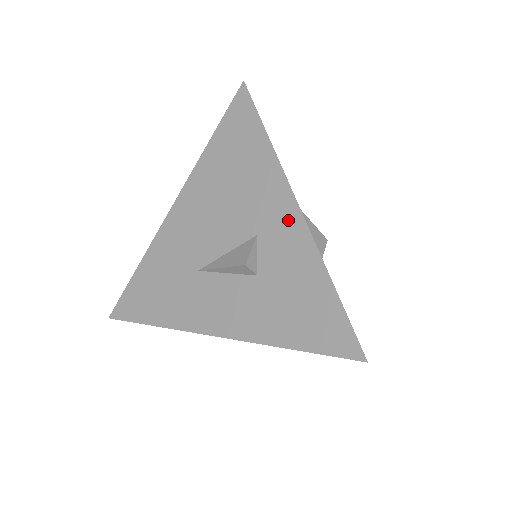
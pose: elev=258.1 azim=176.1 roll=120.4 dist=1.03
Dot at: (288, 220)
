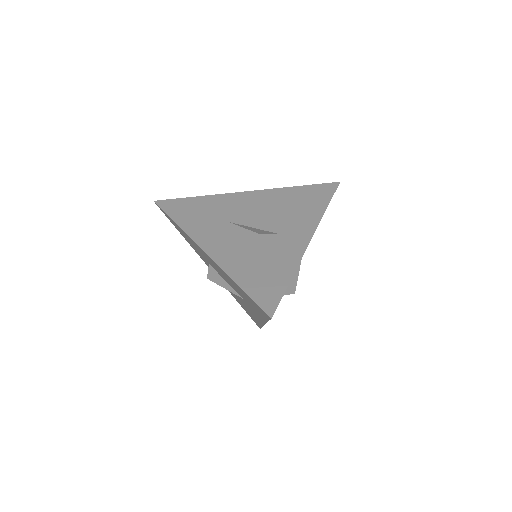
Dot at: (299, 240)
